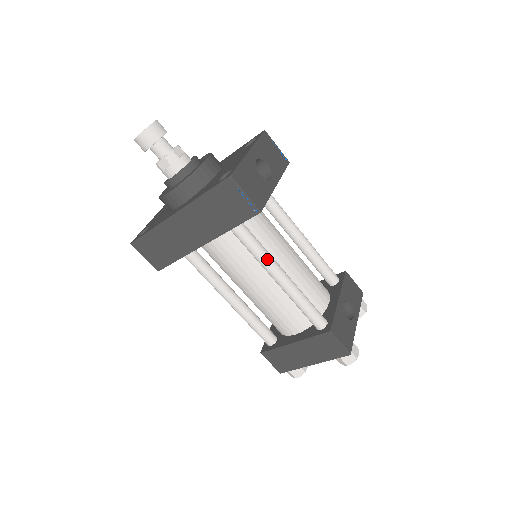
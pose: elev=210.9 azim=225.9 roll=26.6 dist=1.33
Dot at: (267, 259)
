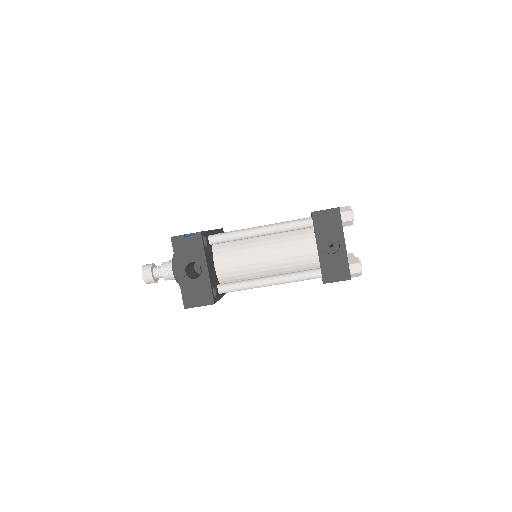
Dot at: (251, 287)
